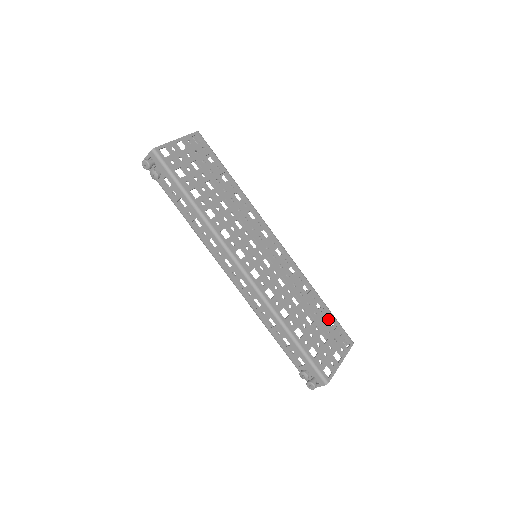
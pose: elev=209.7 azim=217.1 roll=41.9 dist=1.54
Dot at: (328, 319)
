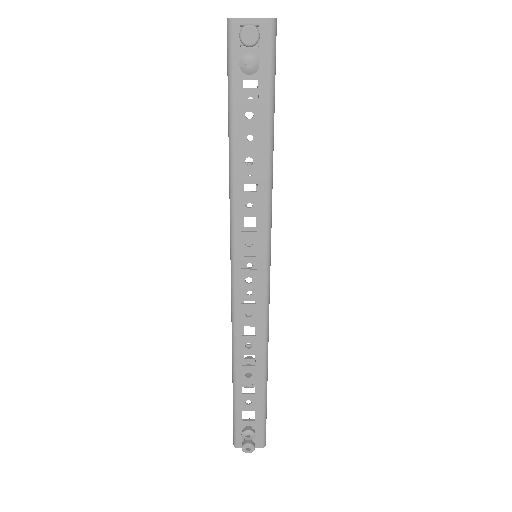
Dot at: occluded
